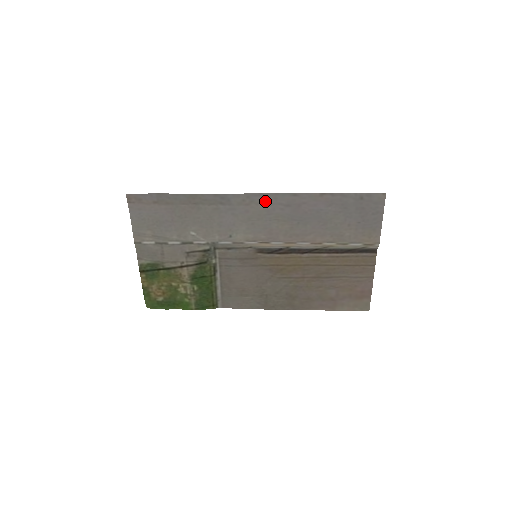
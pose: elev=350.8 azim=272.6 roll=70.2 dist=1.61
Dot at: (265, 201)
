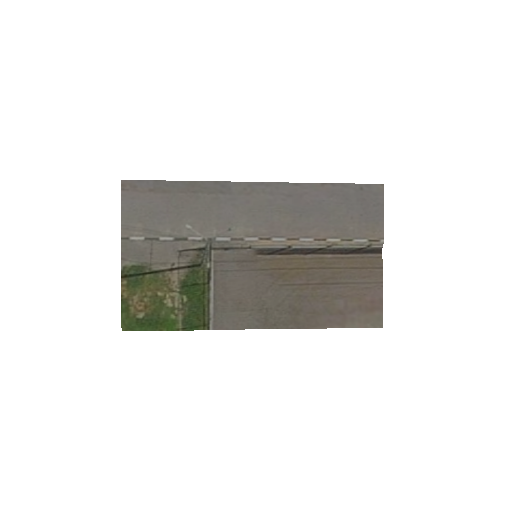
Dot at: (266, 190)
